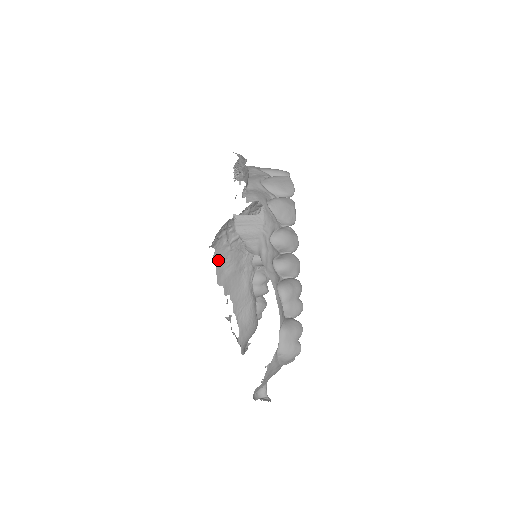
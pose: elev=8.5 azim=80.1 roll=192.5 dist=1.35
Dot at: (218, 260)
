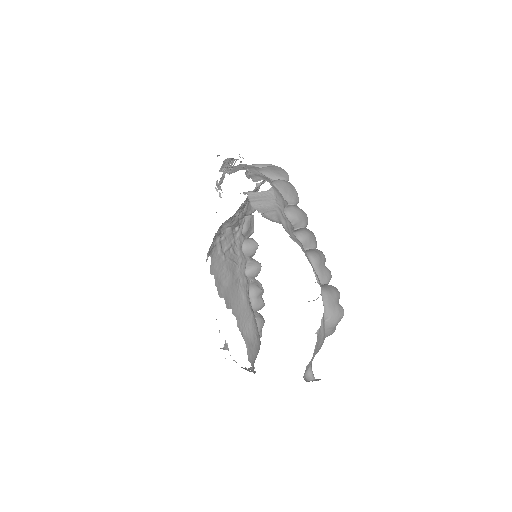
Dot at: (215, 271)
